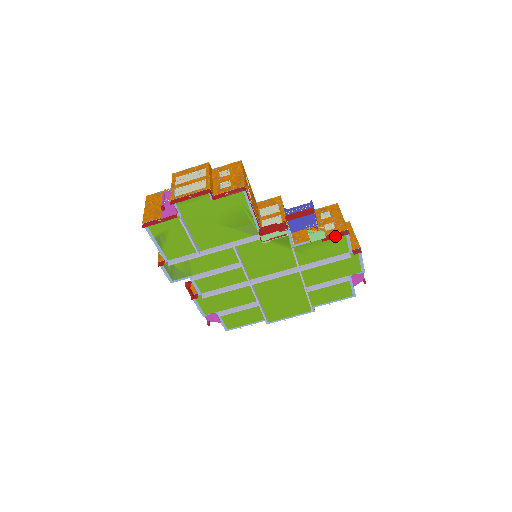
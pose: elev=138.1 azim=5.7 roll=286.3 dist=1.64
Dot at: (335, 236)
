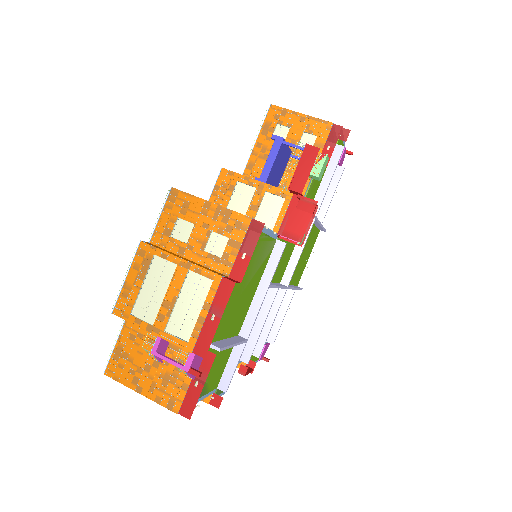
Dot at: (331, 146)
